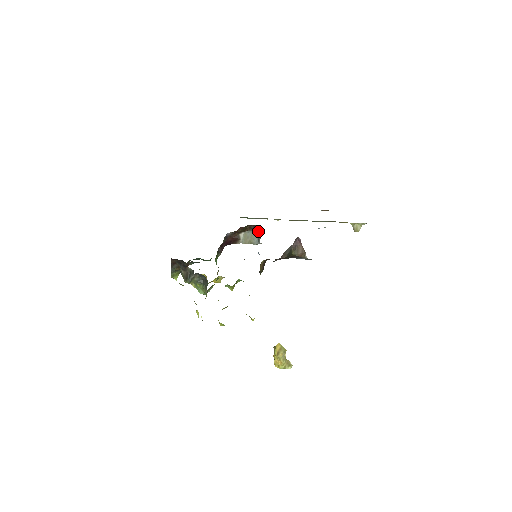
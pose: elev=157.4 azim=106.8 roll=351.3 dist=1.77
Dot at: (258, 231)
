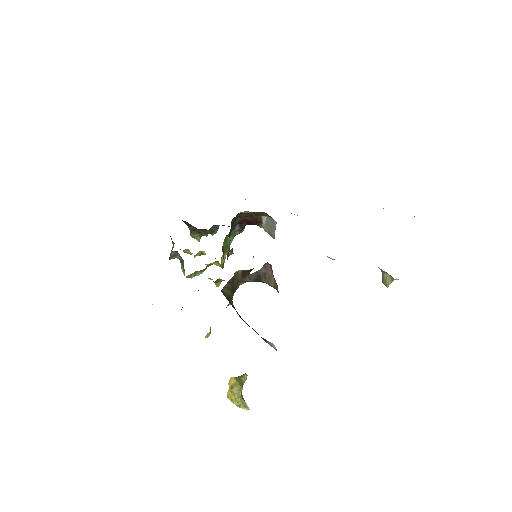
Dot at: (276, 222)
